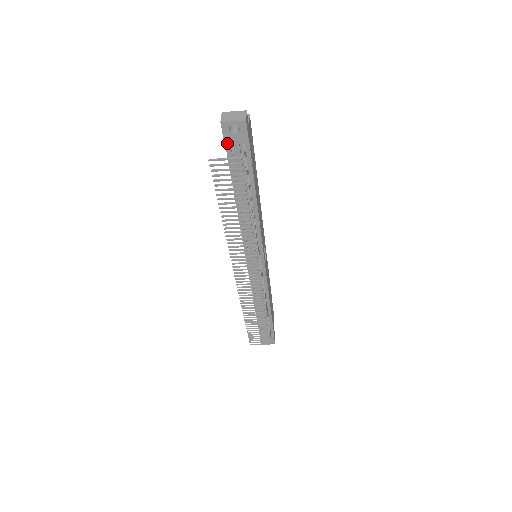
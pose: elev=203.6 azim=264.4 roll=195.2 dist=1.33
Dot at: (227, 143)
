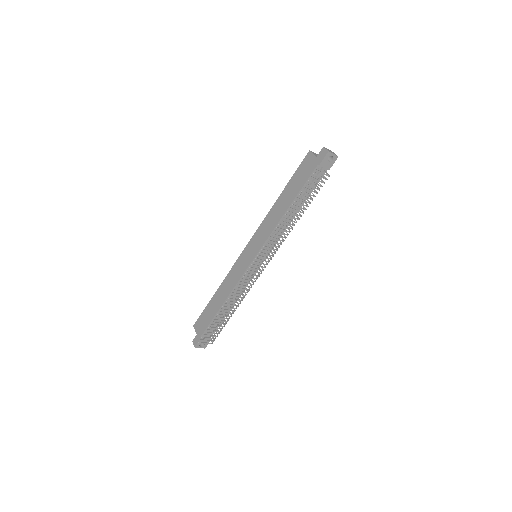
Dot at: (321, 165)
